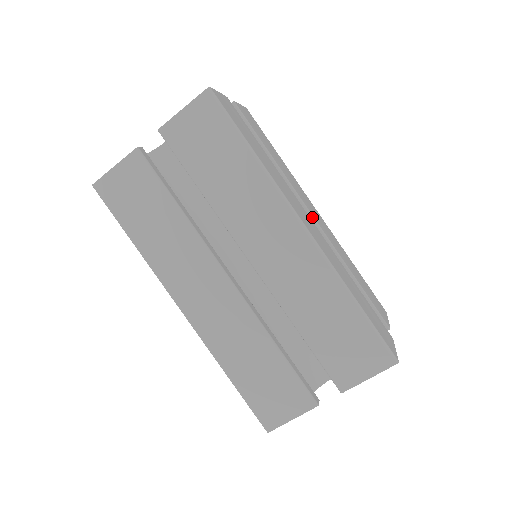
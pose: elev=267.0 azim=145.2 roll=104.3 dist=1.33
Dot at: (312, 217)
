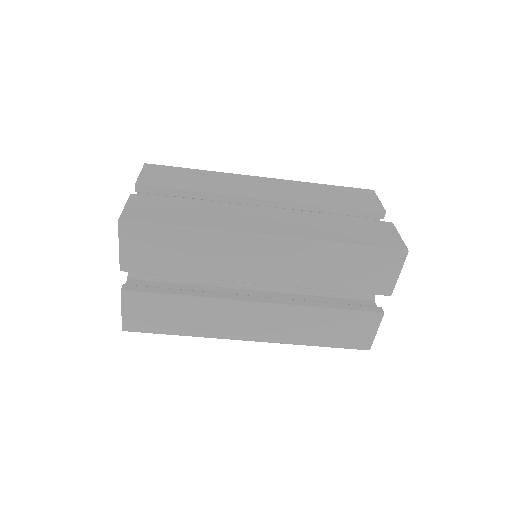
Dot at: (264, 199)
